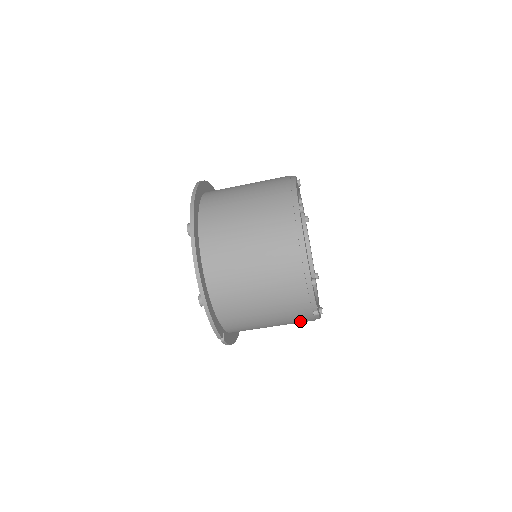
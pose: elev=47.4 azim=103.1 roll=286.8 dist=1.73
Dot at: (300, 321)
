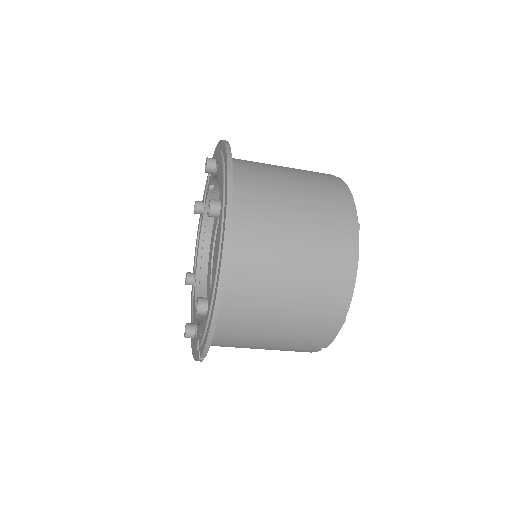
Dot at: occluded
